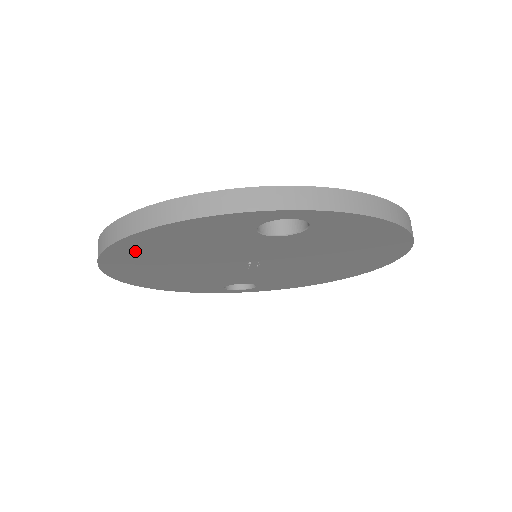
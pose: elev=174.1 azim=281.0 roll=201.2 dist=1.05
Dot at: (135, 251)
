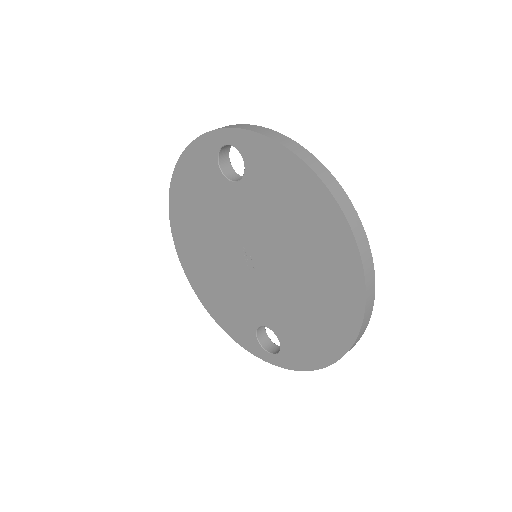
Dot at: (181, 209)
